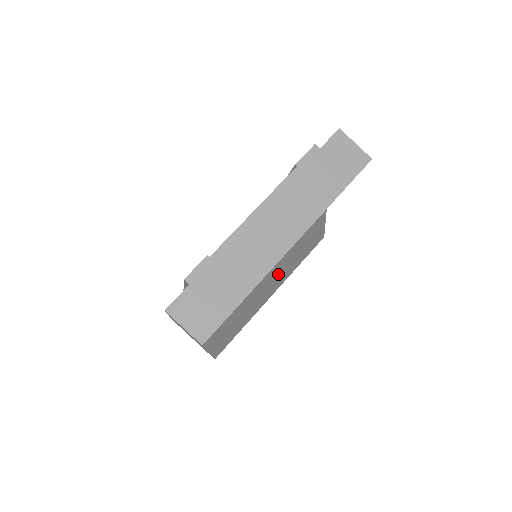
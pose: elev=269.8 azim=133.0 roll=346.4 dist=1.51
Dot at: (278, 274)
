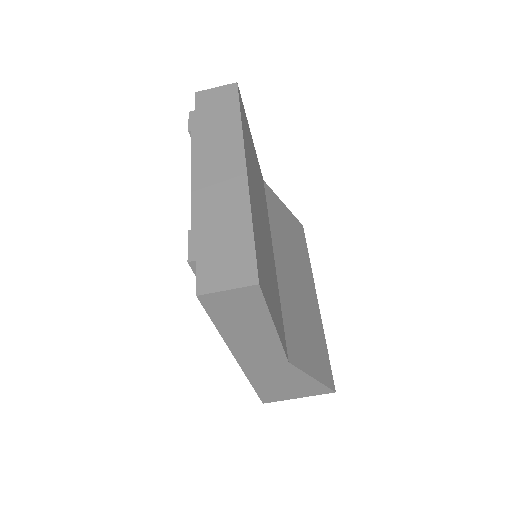
Dot at: (297, 269)
